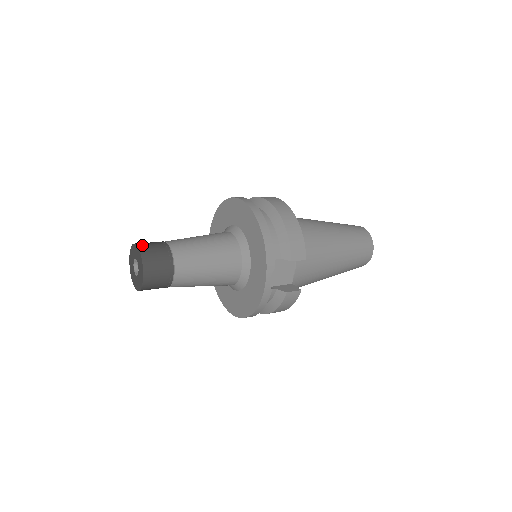
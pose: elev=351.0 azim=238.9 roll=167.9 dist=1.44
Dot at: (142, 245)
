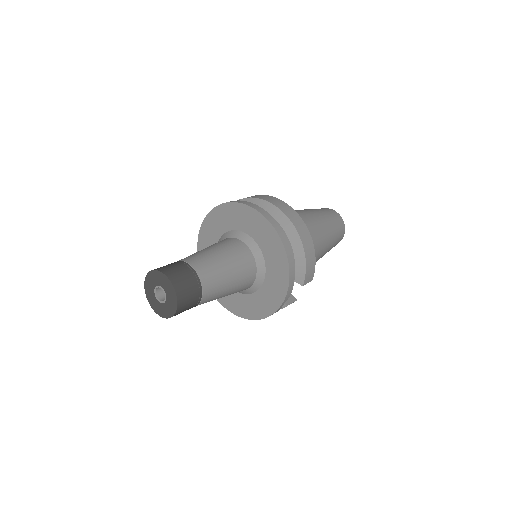
Dot at: (174, 278)
